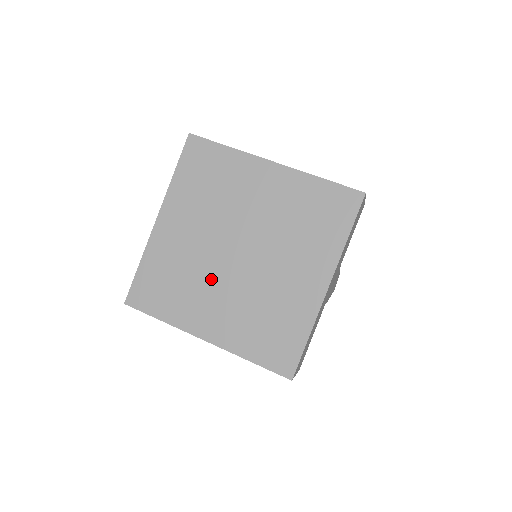
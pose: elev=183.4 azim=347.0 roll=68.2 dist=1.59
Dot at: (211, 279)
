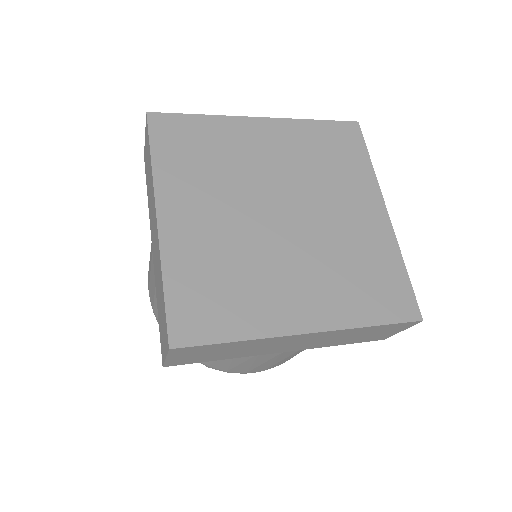
Dot at: (271, 257)
